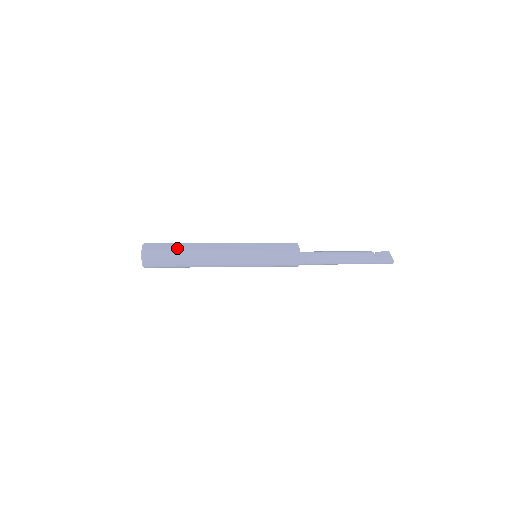
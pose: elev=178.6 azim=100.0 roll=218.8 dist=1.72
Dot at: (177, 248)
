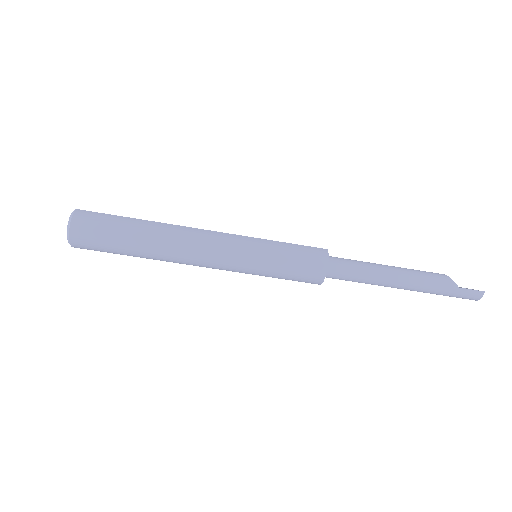
Dot at: occluded
